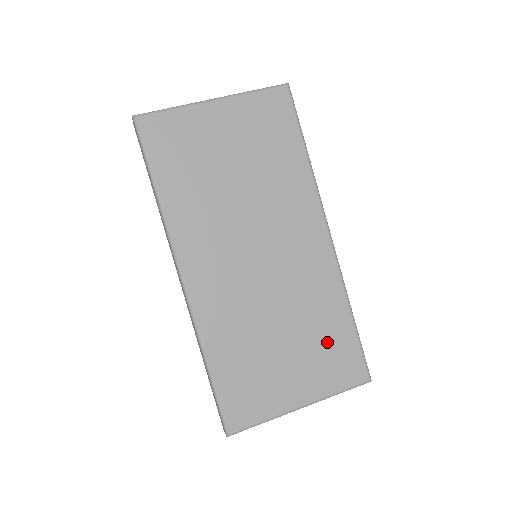
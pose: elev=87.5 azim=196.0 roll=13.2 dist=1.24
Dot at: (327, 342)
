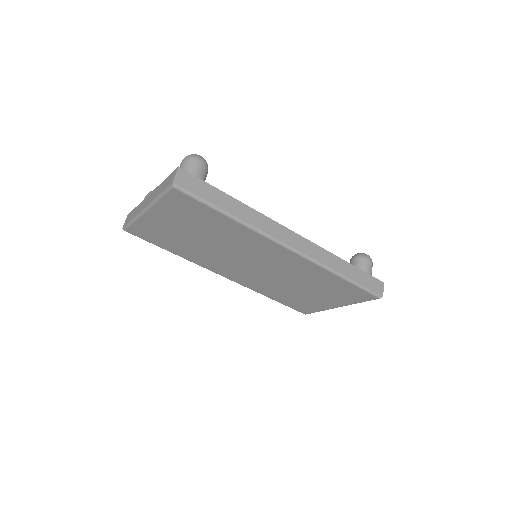
Dot at: (333, 288)
